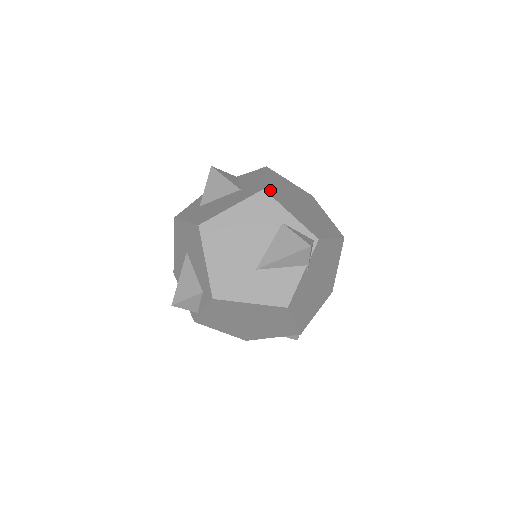
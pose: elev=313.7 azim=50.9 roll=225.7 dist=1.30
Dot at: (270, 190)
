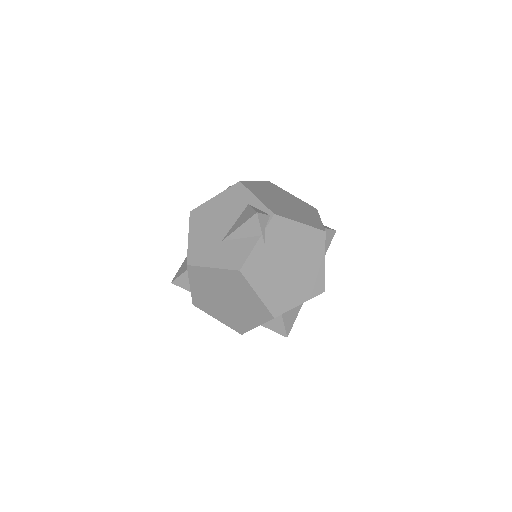
Dot at: (248, 184)
